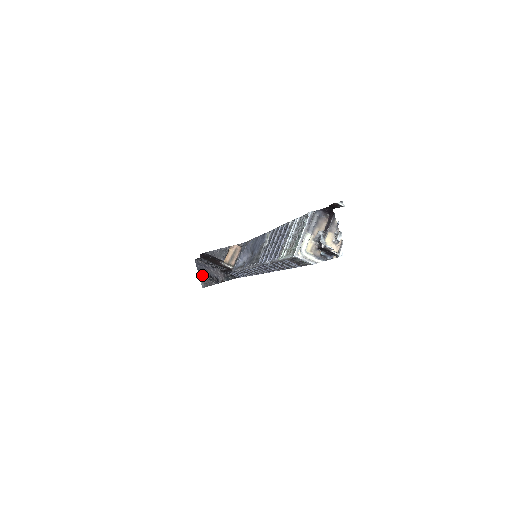
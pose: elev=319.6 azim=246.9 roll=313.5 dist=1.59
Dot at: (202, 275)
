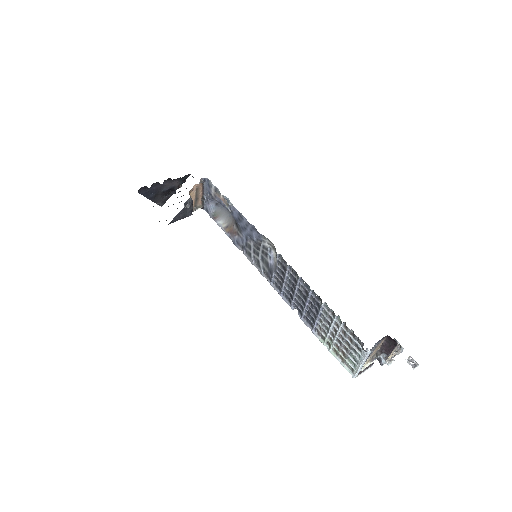
Dot at: (154, 198)
